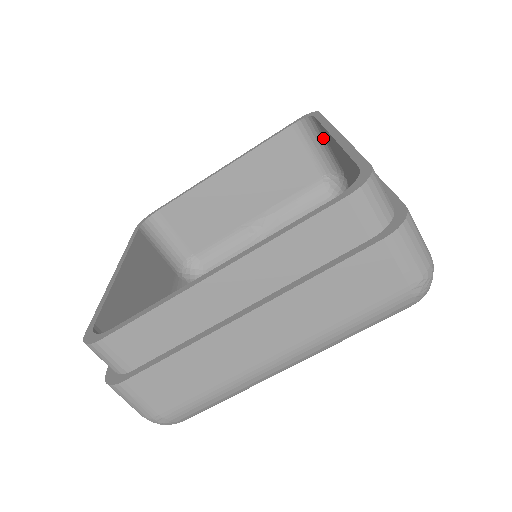
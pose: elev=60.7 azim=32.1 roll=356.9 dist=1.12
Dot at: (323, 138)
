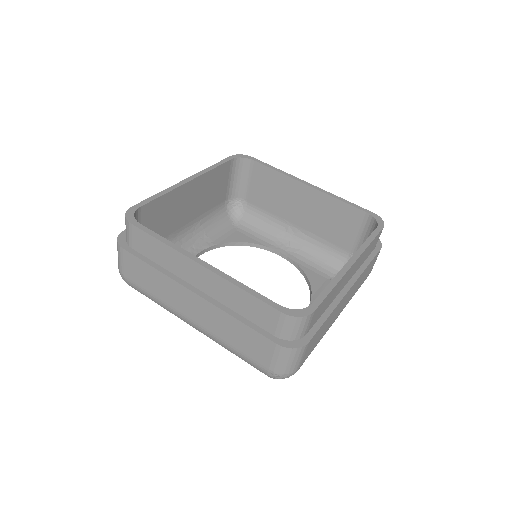
Dot at: occluded
